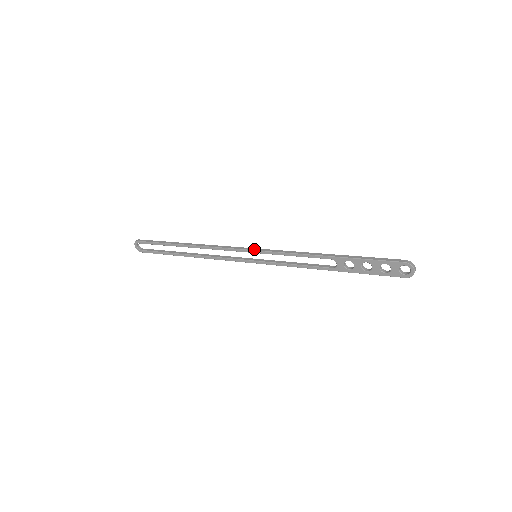
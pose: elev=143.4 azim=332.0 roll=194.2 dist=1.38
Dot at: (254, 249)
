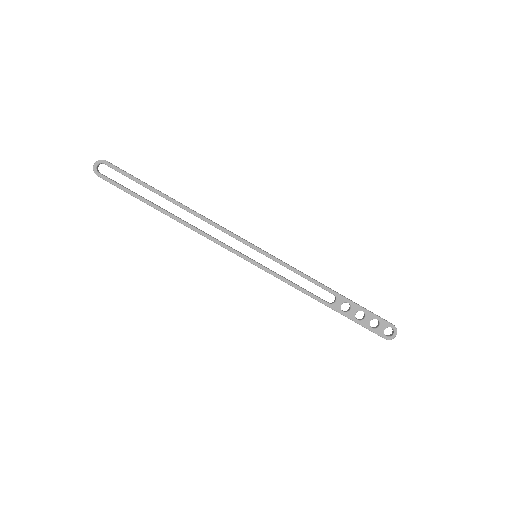
Dot at: occluded
